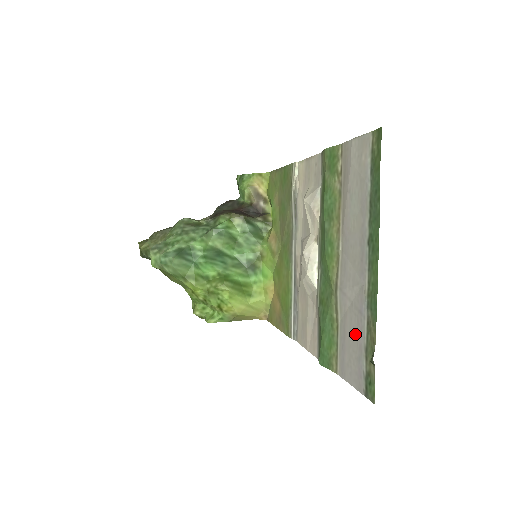
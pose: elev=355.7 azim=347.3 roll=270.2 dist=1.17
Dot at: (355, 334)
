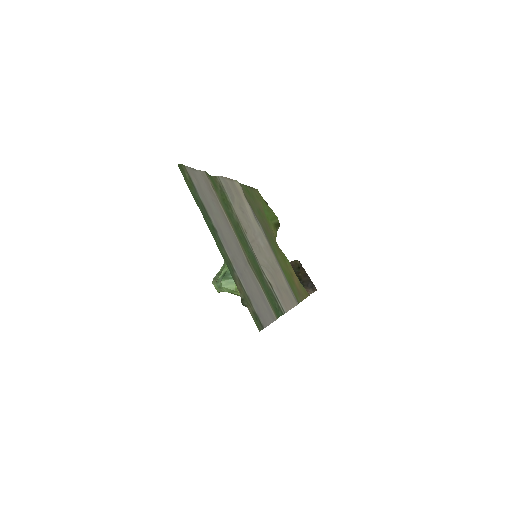
Dot at: (251, 289)
